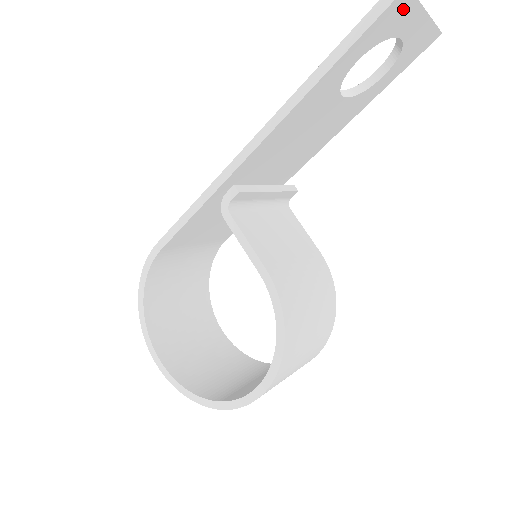
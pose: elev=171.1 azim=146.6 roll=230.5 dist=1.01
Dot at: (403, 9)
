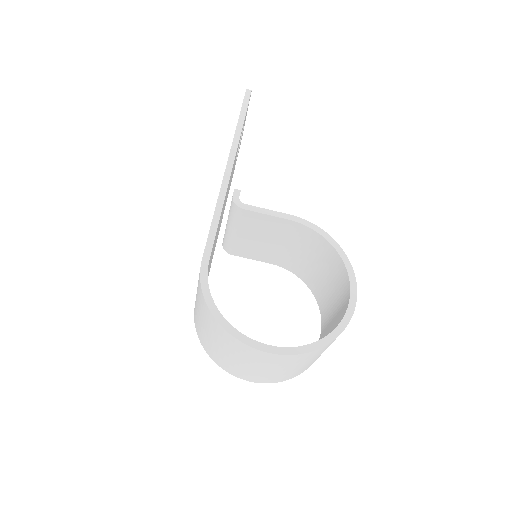
Dot at: occluded
